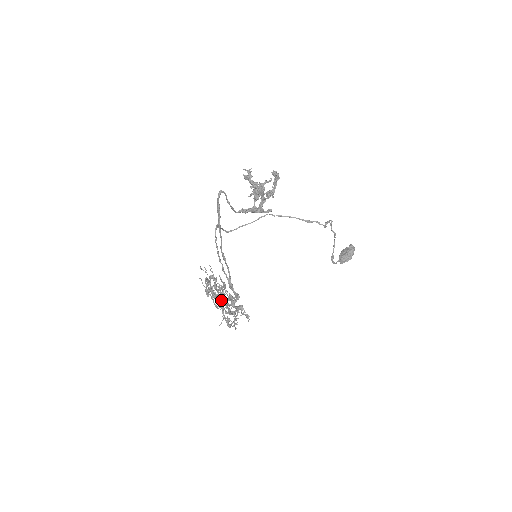
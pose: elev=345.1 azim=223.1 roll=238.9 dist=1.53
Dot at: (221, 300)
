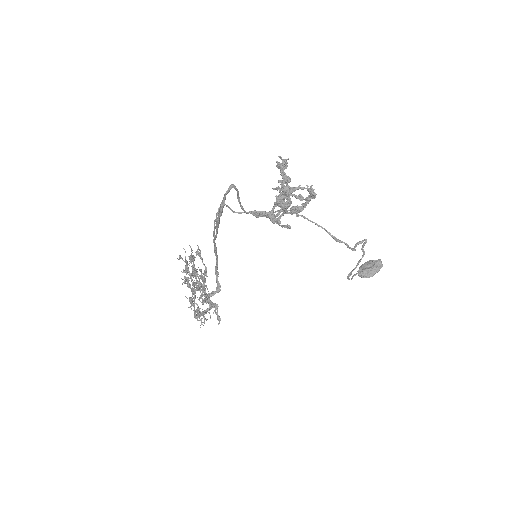
Dot at: (192, 299)
